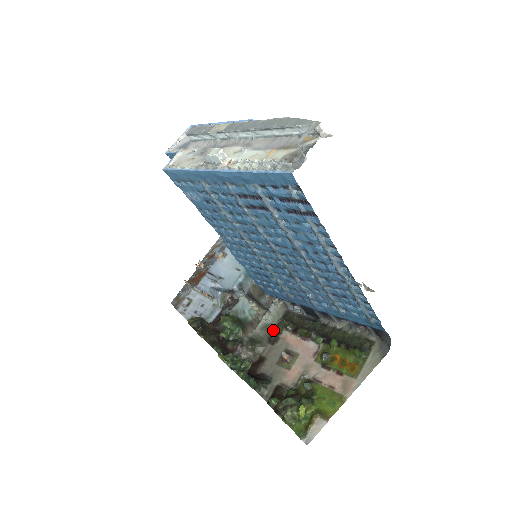
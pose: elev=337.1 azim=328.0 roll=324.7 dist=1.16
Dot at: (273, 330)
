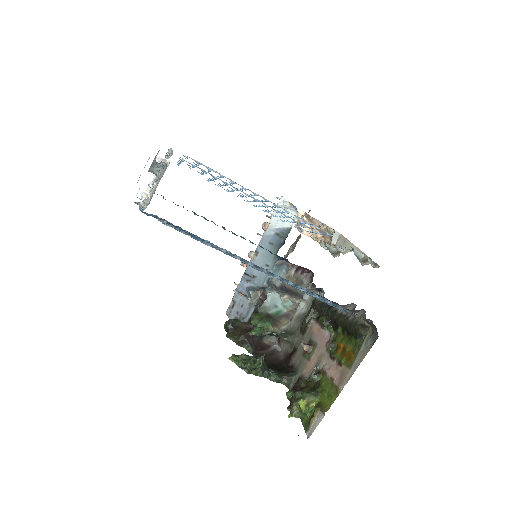
Dot at: (303, 320)
